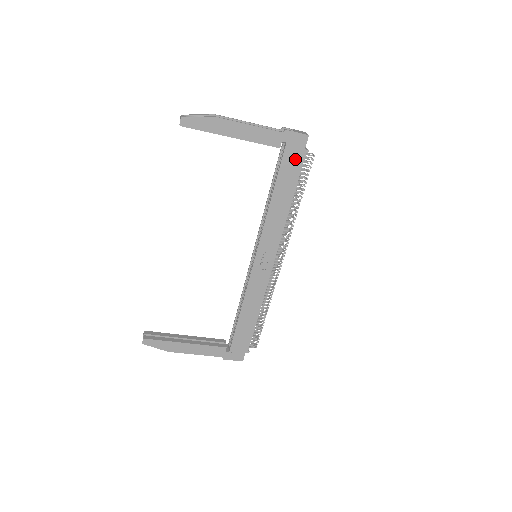
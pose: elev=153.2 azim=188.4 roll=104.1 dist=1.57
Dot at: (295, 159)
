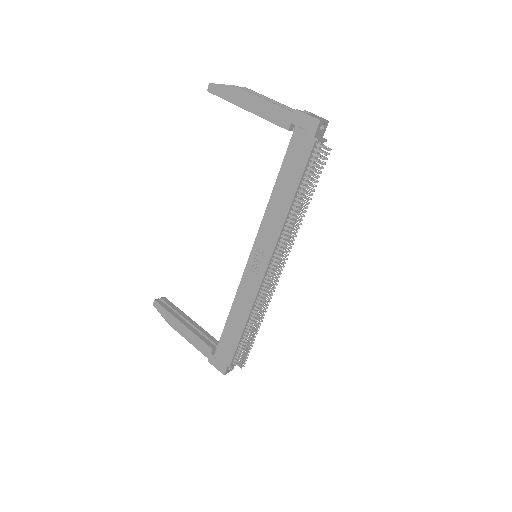
Dot at: (302, 147)
